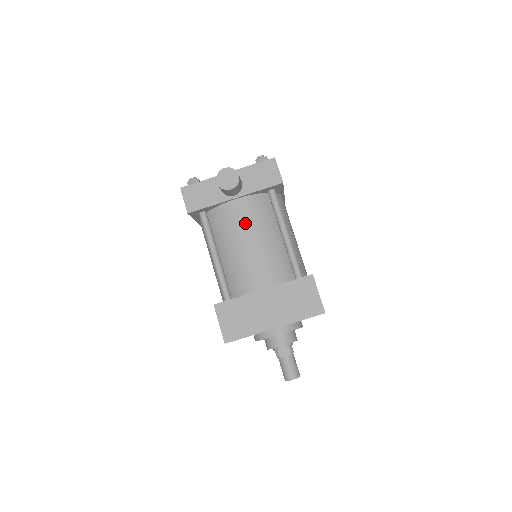
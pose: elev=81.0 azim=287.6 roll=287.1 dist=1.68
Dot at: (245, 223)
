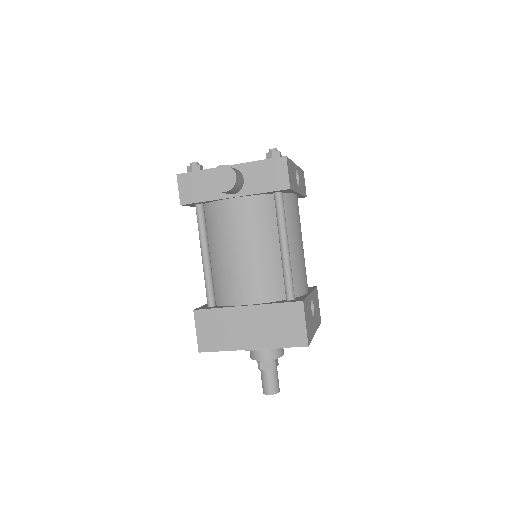
Dot at: (240, 227)
